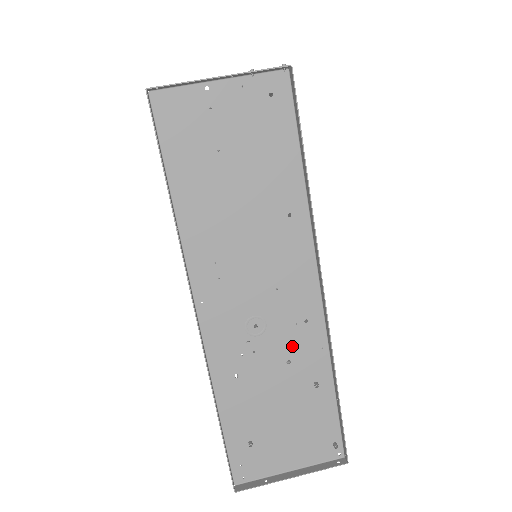
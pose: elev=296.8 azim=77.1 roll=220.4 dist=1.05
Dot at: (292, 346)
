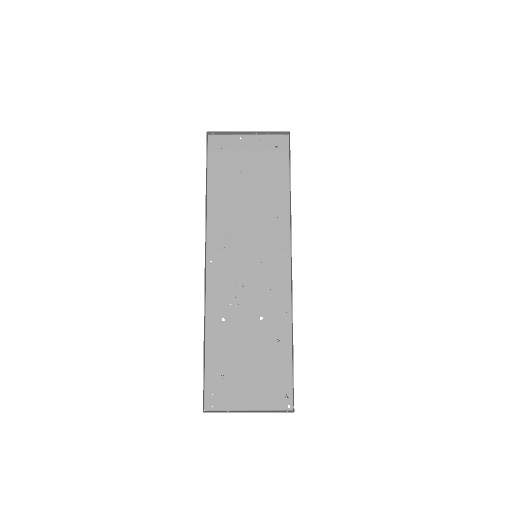
Dot at: (266, 307)
